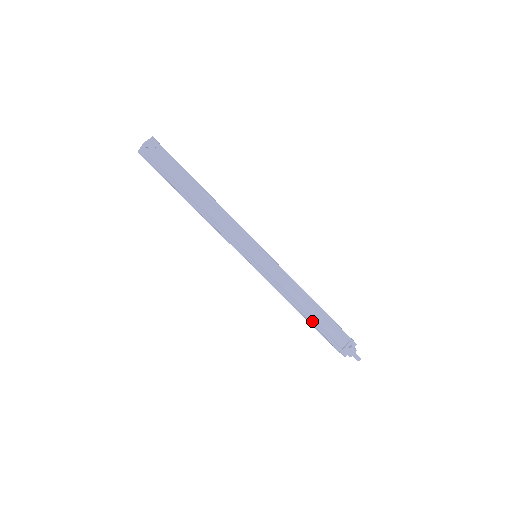
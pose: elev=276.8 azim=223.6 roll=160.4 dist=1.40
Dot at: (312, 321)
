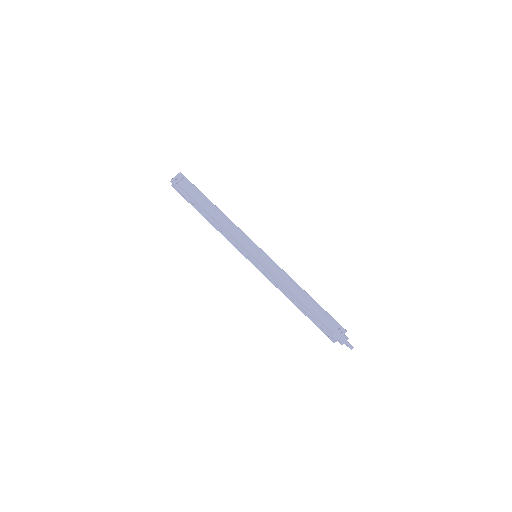
Dot at: (304, 307)
